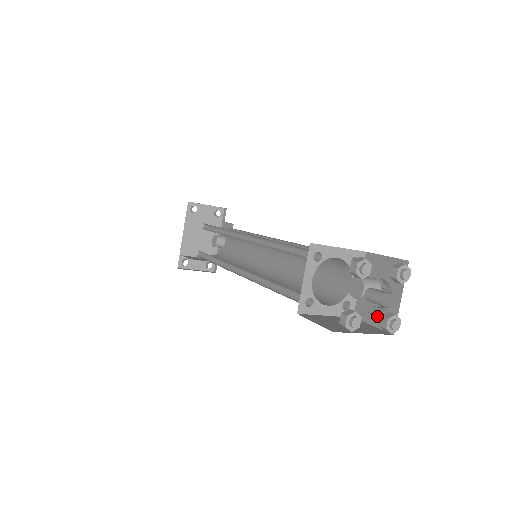
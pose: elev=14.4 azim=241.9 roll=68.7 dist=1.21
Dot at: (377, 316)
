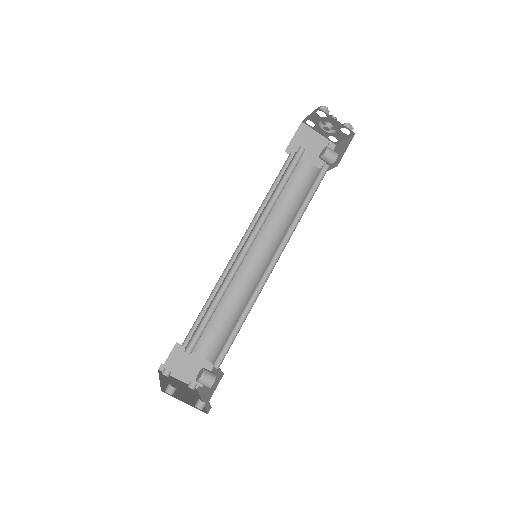
Dot at: (344, 149)
